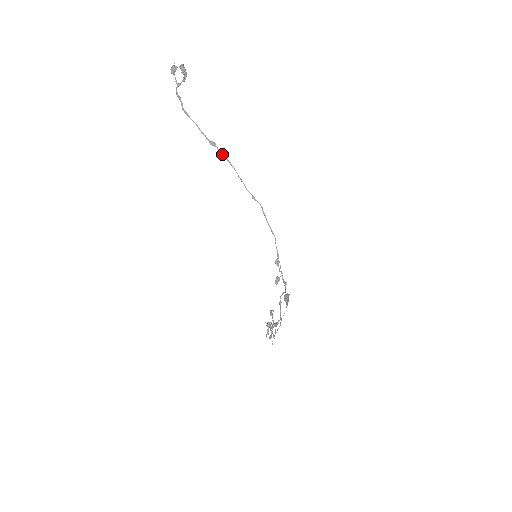
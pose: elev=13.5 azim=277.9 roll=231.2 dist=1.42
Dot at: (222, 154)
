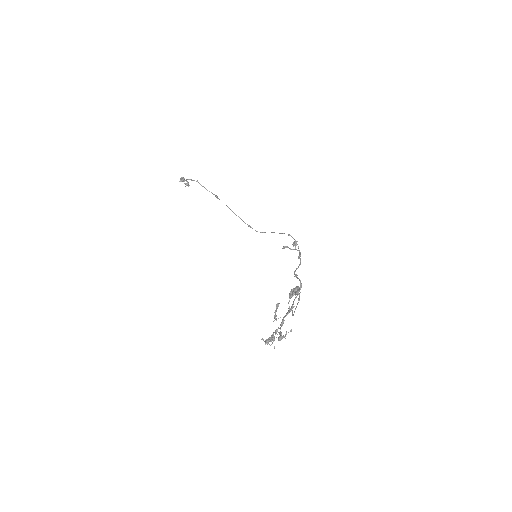
Dot at: occluded
